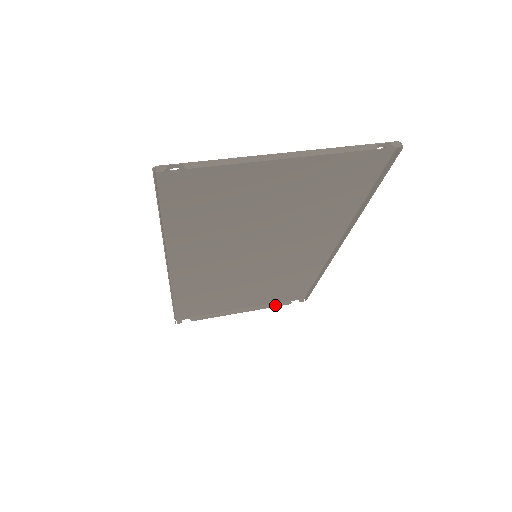
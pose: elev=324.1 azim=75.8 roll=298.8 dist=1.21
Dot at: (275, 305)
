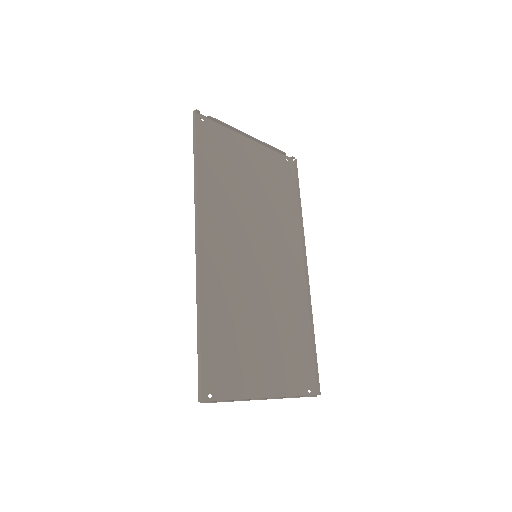
Dot at: (295, 397)
